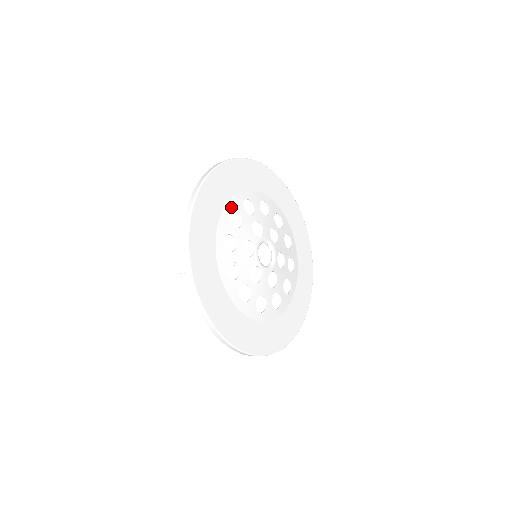
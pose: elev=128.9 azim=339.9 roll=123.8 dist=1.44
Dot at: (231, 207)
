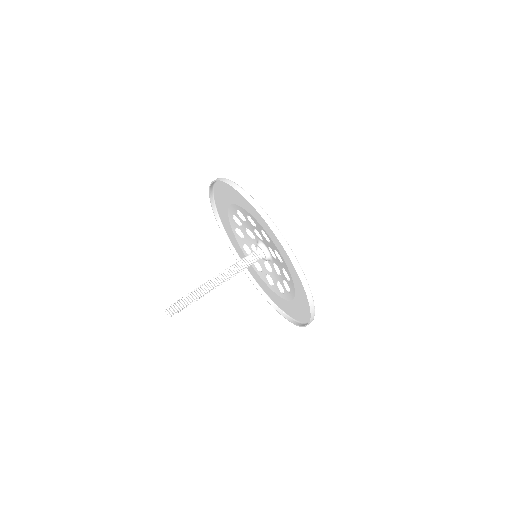
Dot at: occluded
